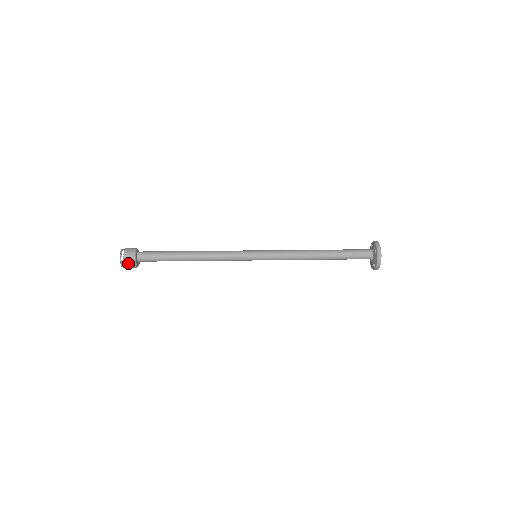
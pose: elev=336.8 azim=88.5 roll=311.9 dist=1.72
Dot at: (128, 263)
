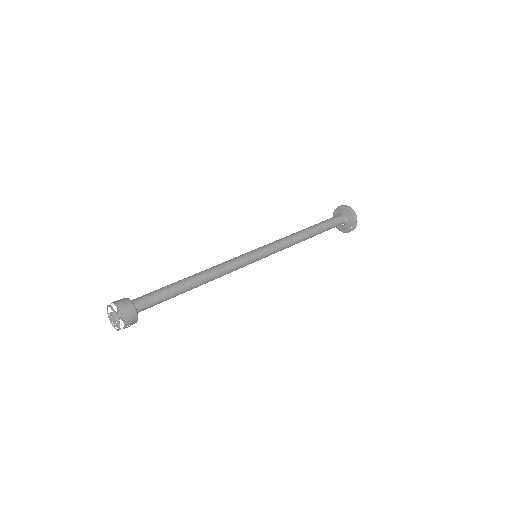
Dot at: (129, 319)
